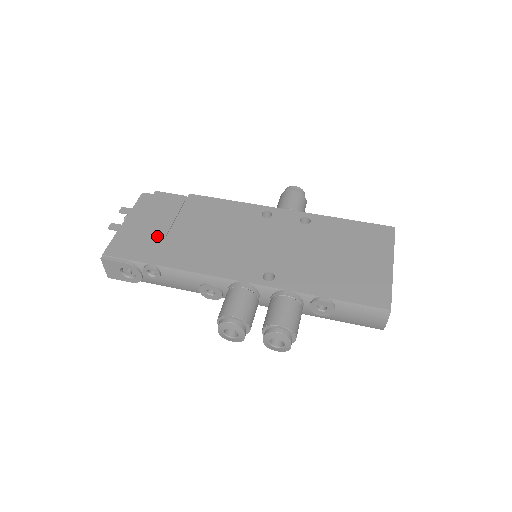
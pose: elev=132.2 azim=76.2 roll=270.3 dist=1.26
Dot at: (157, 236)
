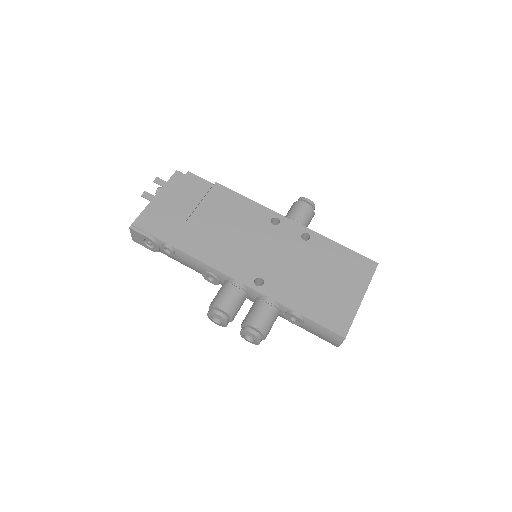
Dot at: (179, 218)
